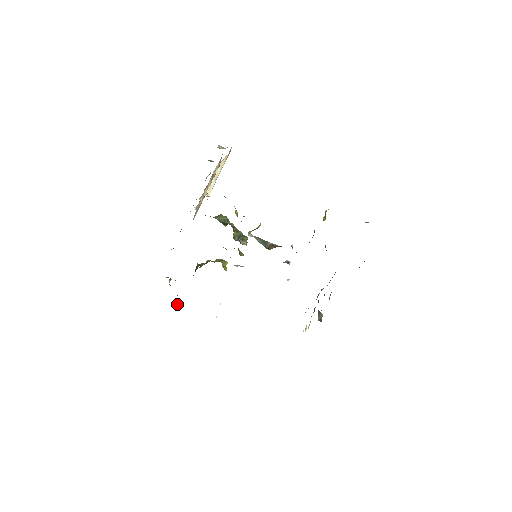
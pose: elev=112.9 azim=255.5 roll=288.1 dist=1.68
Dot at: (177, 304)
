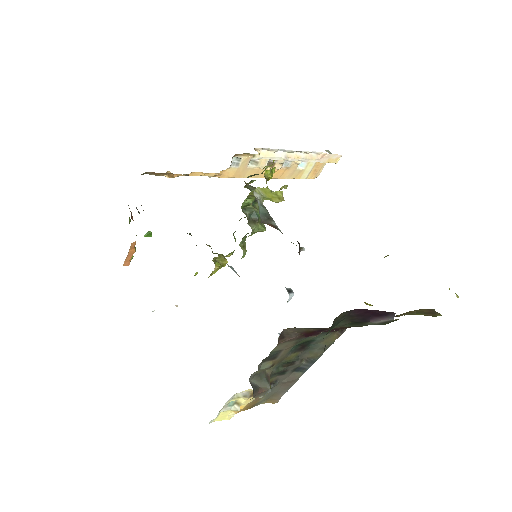
Dot at: (127, 258)
